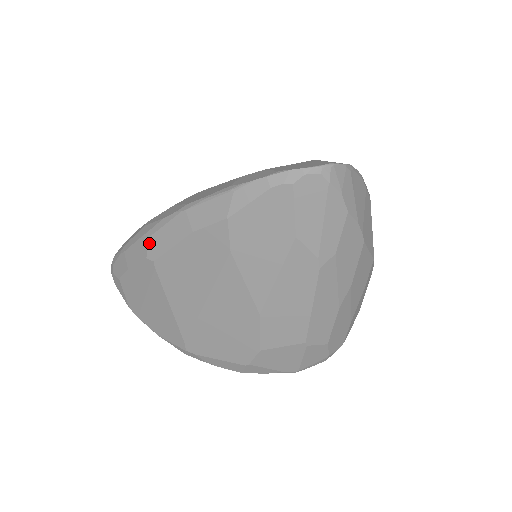
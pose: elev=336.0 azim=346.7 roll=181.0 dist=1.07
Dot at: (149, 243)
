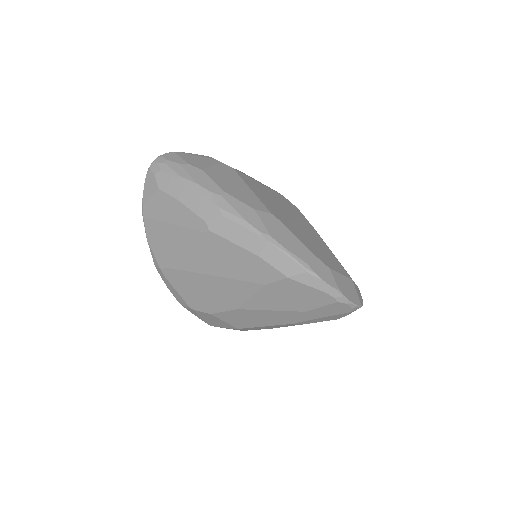
Dot at: (218, 218)
